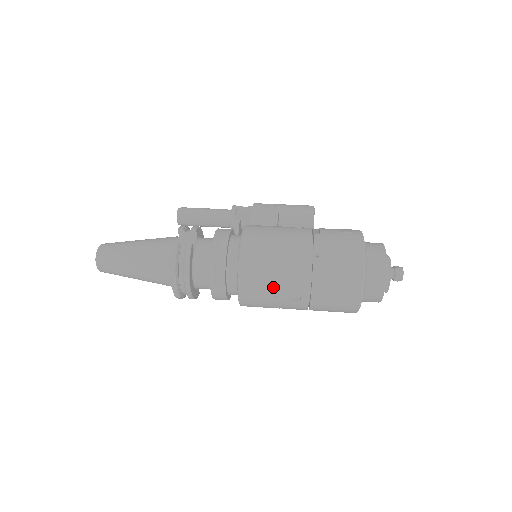
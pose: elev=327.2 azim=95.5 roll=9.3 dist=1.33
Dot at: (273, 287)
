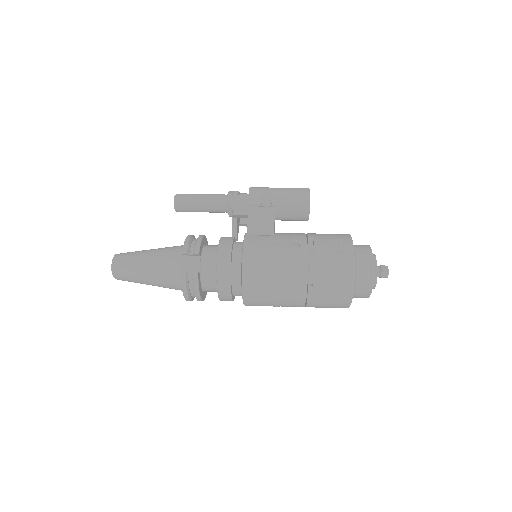
Dot at: (274, 304)
